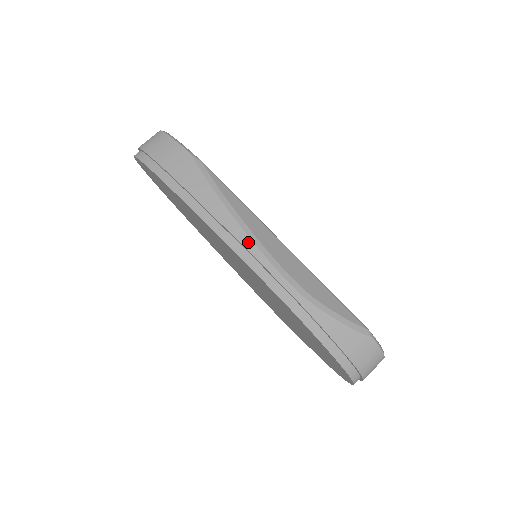
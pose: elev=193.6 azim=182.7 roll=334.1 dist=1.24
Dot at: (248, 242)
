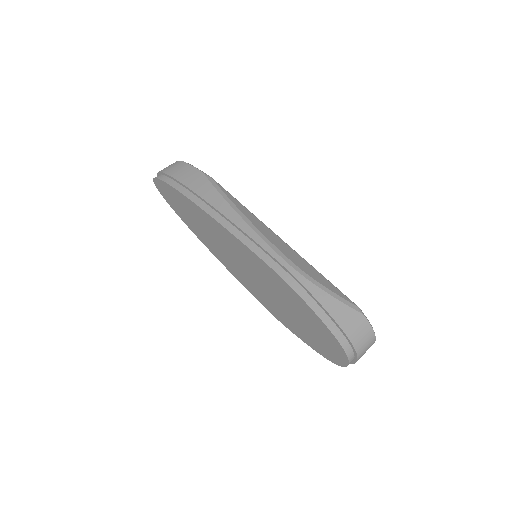
Dot at: (250, 231)
